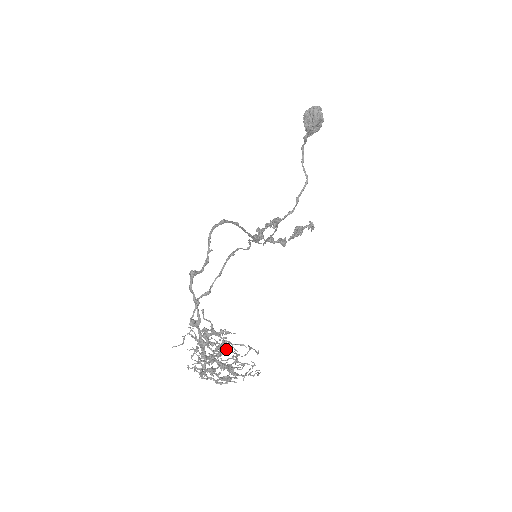
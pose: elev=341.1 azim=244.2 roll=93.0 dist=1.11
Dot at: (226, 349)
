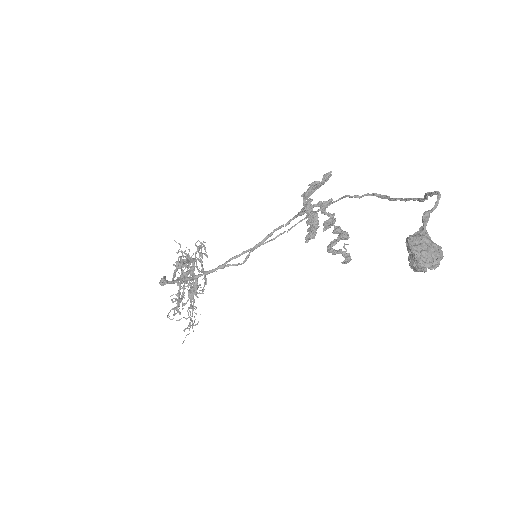
Dot at: occluded
